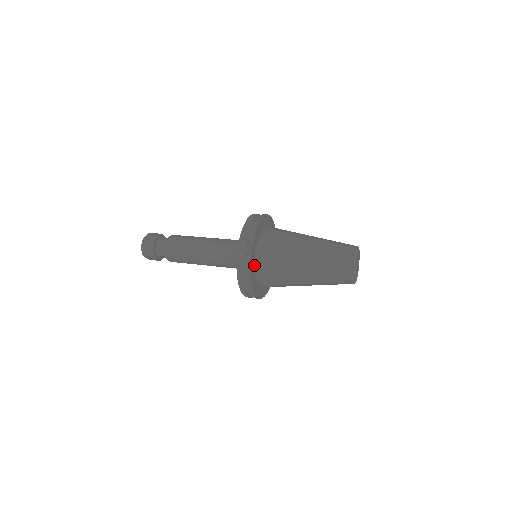
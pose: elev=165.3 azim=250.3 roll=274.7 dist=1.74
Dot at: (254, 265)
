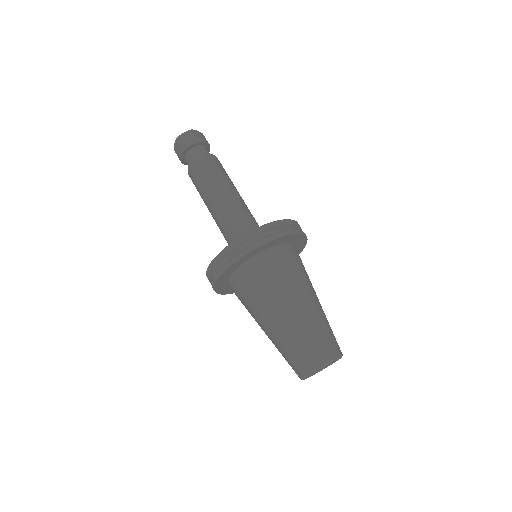
Dot at: occluded
